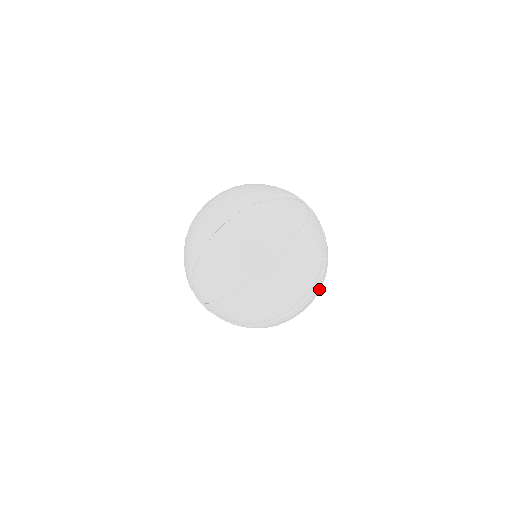
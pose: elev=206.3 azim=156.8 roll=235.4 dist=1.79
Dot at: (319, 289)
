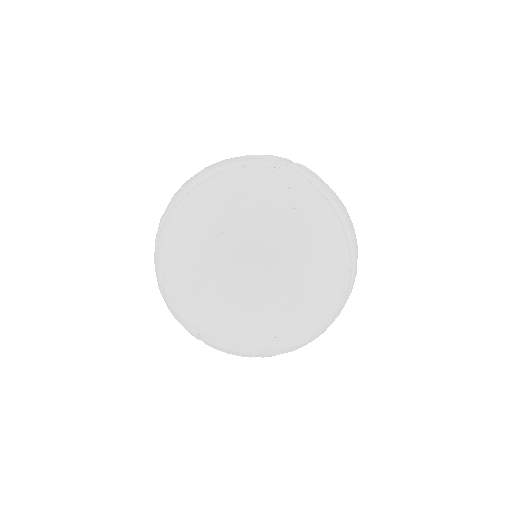
Dot at: occluded
